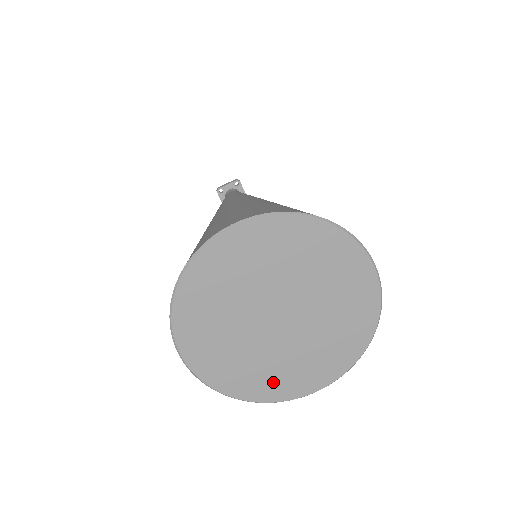
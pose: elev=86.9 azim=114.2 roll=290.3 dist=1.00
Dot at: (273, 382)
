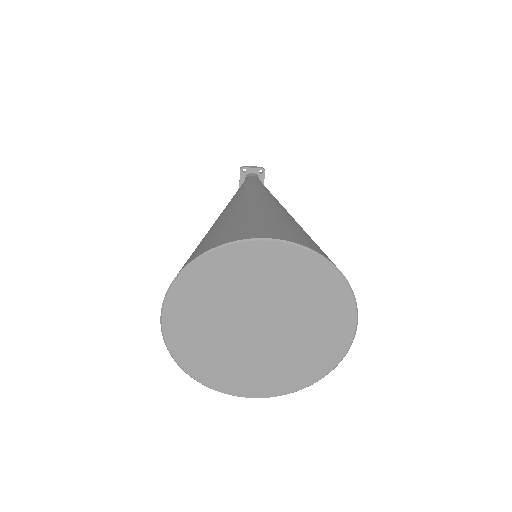
Dot at: (224, 375)
